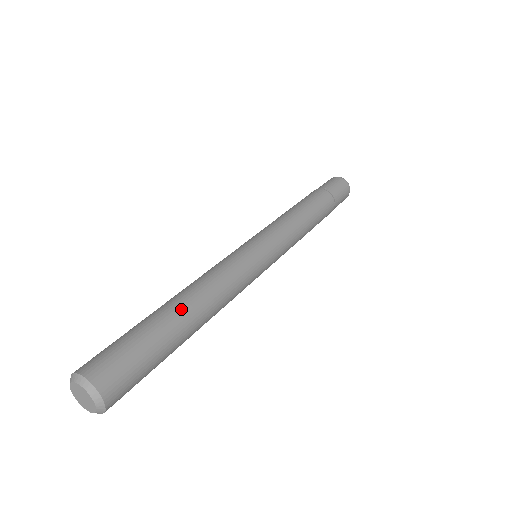
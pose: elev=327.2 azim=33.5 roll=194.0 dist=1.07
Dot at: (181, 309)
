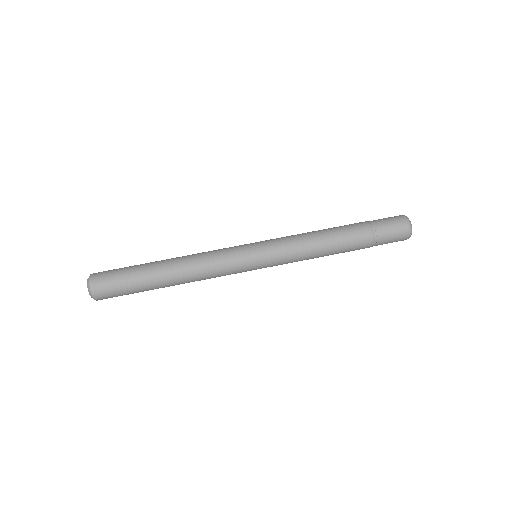
Dot at: (165, 283)
